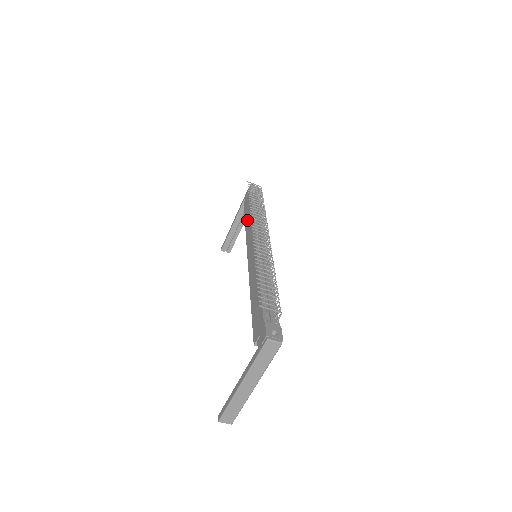
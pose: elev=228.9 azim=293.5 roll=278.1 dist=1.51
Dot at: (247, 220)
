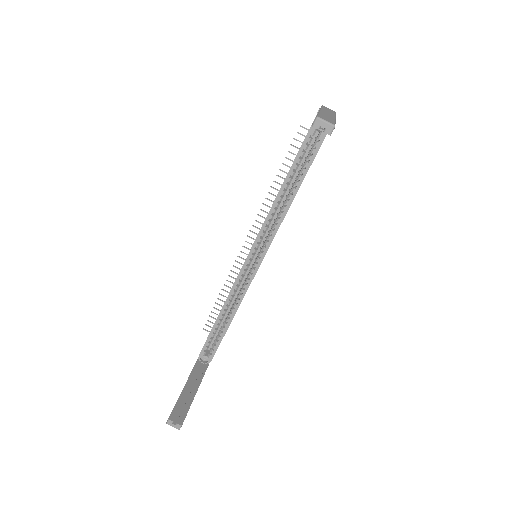
Dot at: occluded
